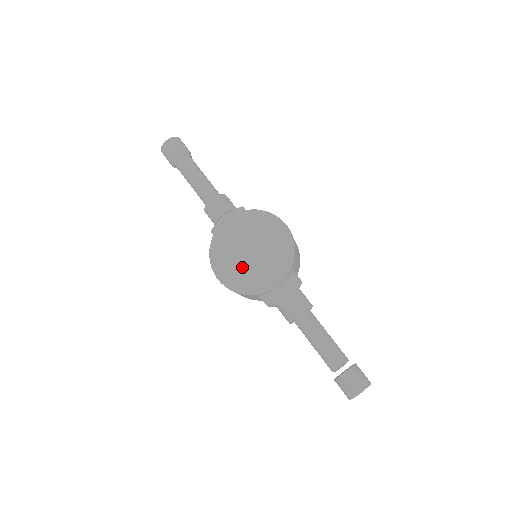
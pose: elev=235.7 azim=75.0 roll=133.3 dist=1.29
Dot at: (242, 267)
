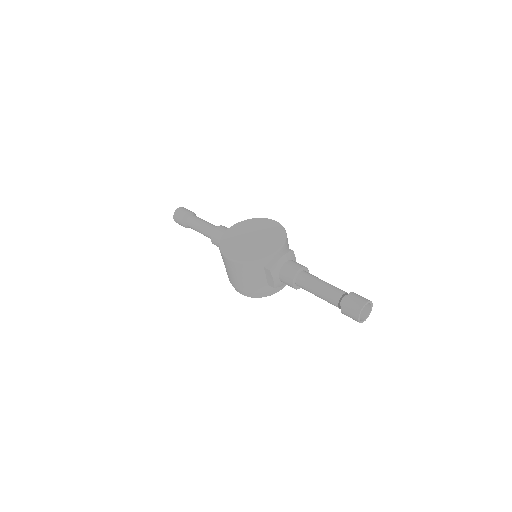
Dot at: (247, 248)
